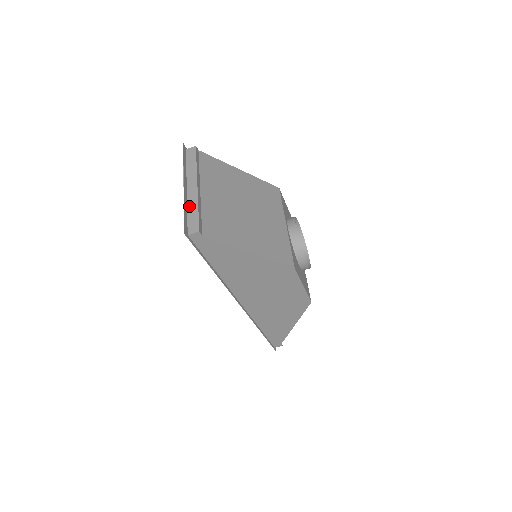
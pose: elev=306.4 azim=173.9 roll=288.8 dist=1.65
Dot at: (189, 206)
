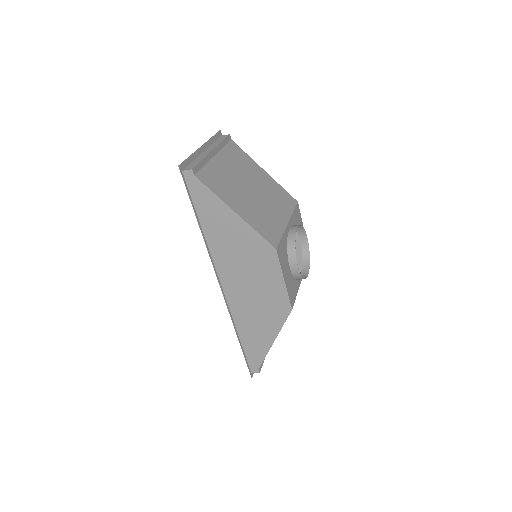
Dot at: (197, 158)
